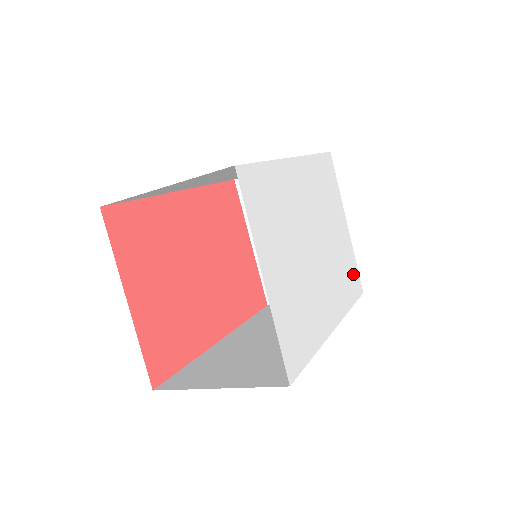
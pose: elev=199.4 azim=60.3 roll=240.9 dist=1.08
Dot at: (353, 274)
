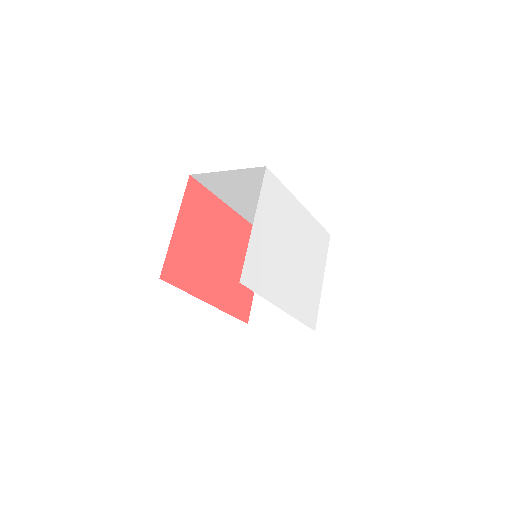
Dot at: (313, 310)
